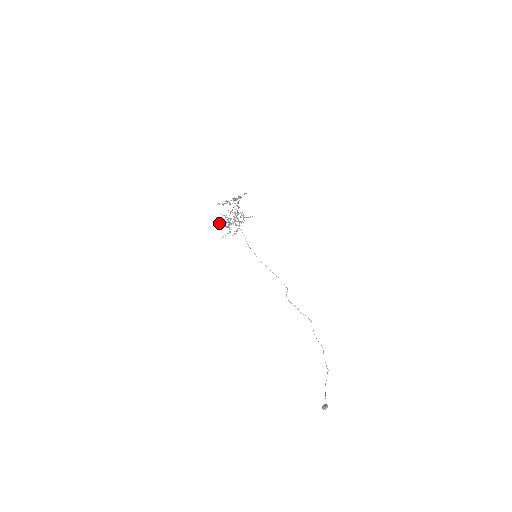
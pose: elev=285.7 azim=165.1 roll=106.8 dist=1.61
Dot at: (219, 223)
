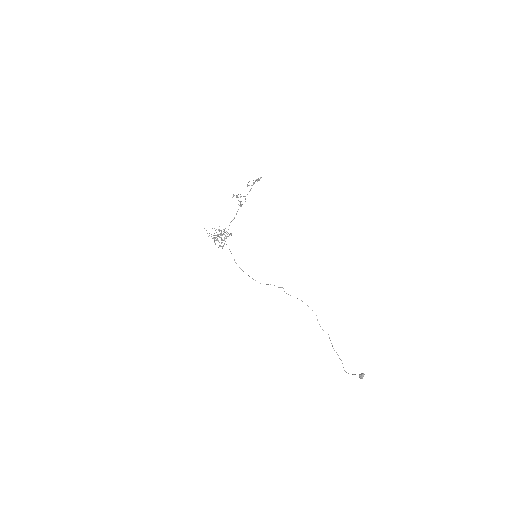
Dot at: (213, 235)
